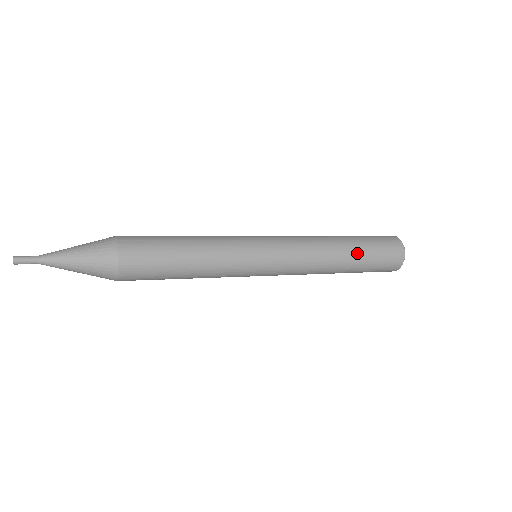
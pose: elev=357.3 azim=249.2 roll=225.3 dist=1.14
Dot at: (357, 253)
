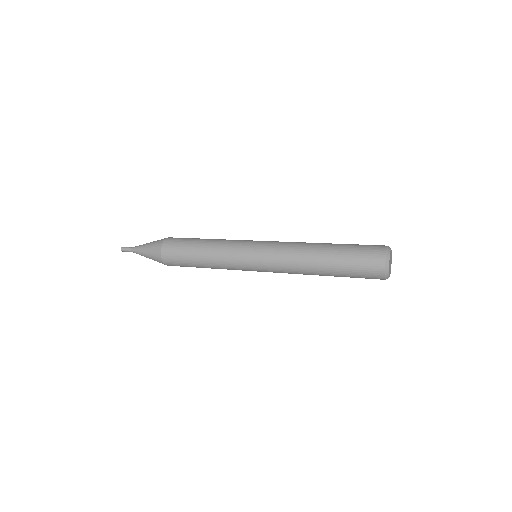
Dot at: (332, 263)
